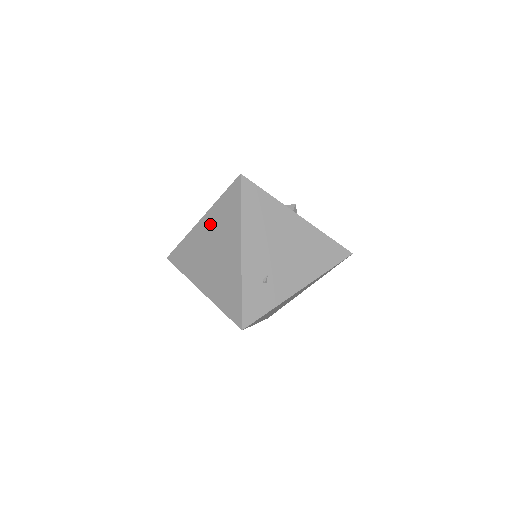
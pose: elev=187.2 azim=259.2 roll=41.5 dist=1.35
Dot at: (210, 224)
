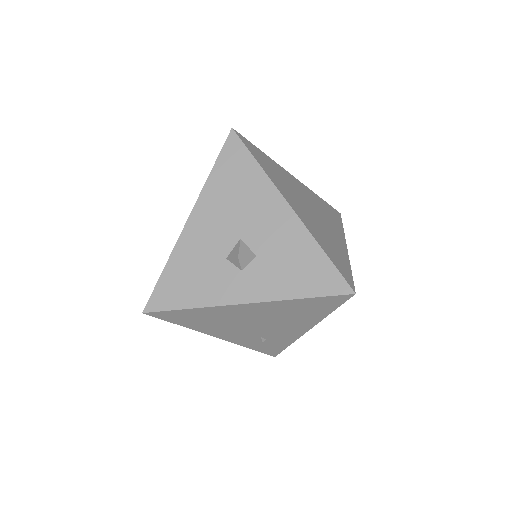
Dot at: occluded
